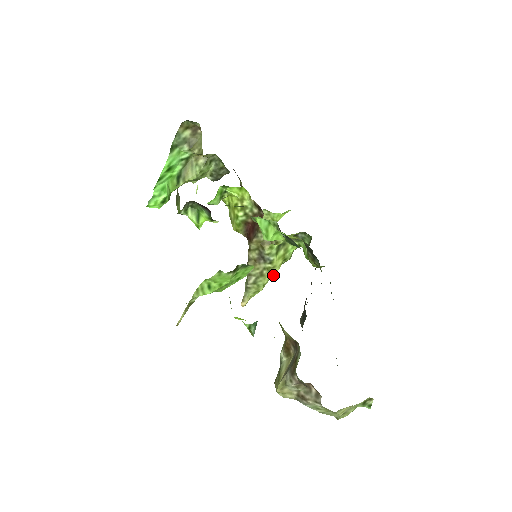
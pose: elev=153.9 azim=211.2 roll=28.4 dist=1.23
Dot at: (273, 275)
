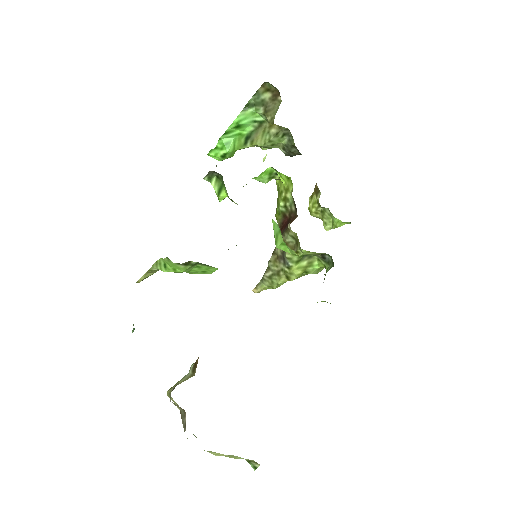
Dot at: (289, 280)
